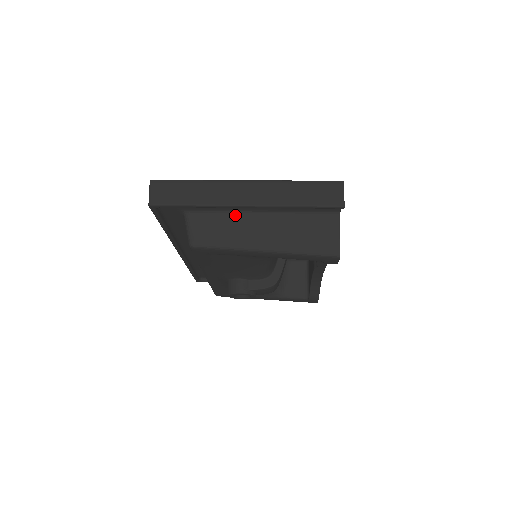
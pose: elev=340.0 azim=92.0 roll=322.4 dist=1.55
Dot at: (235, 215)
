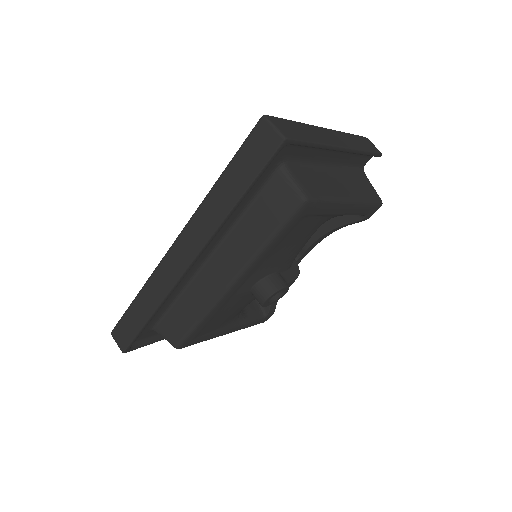
Dot at: (317, 168)
